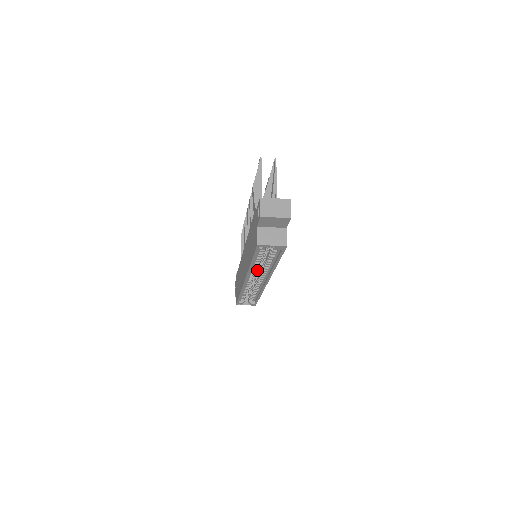
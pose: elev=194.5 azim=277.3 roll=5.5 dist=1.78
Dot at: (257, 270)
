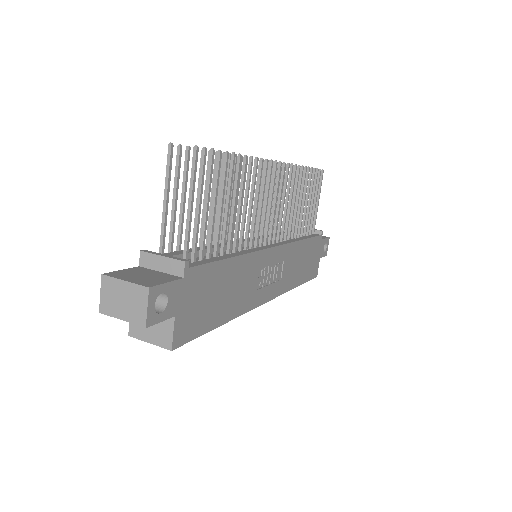
Dot at: occluded
